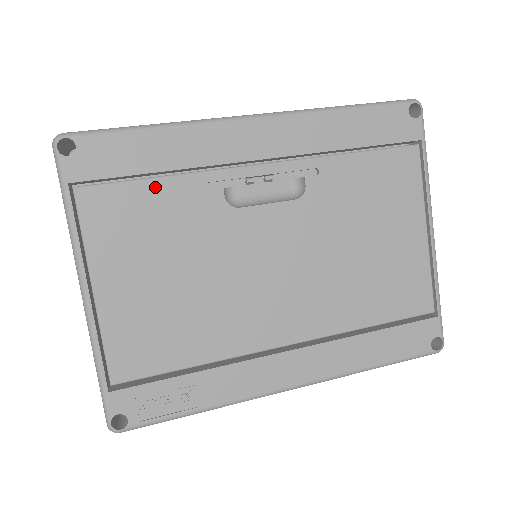
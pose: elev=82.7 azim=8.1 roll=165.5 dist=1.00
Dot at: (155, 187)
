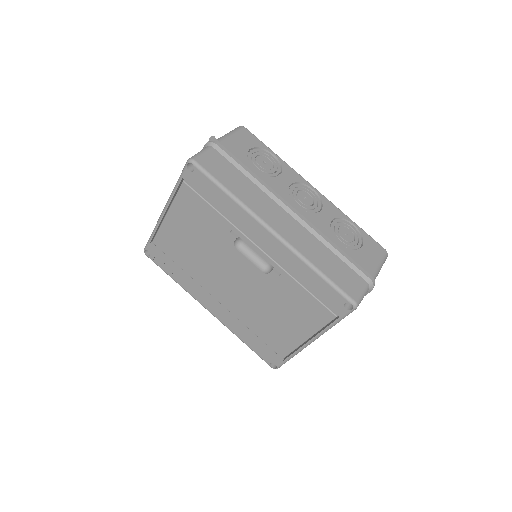
Dot at: (211, 211)
